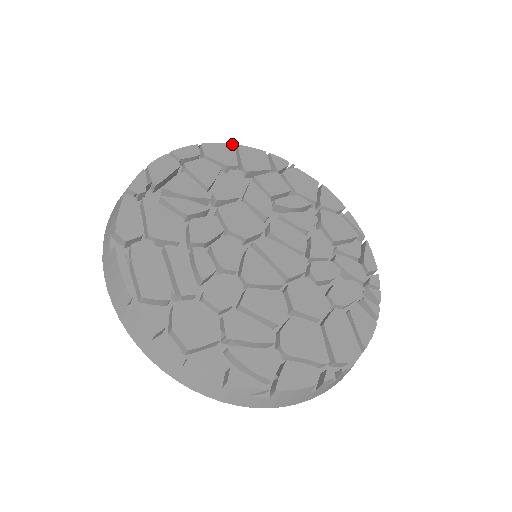
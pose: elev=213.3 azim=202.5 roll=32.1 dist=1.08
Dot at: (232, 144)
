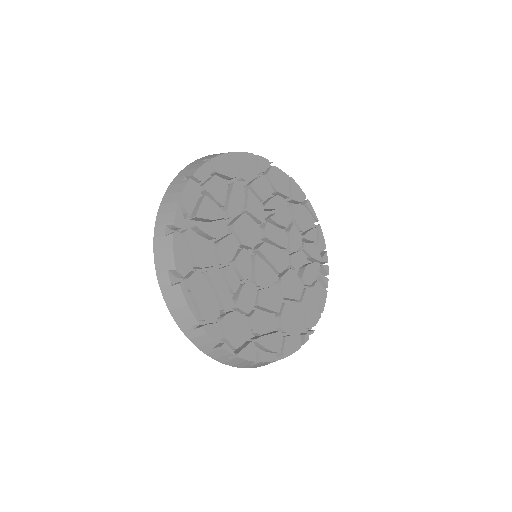
Dot at: (231, 152)
